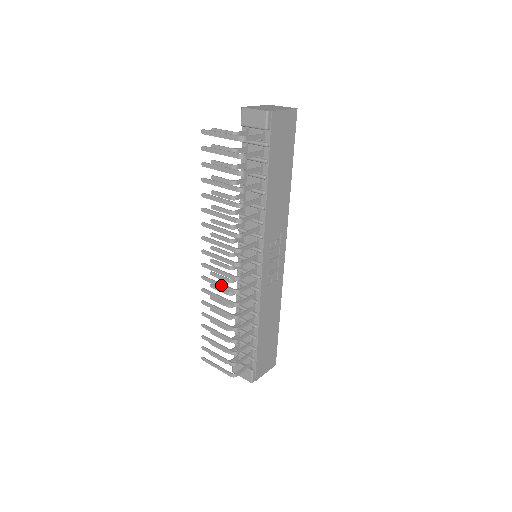
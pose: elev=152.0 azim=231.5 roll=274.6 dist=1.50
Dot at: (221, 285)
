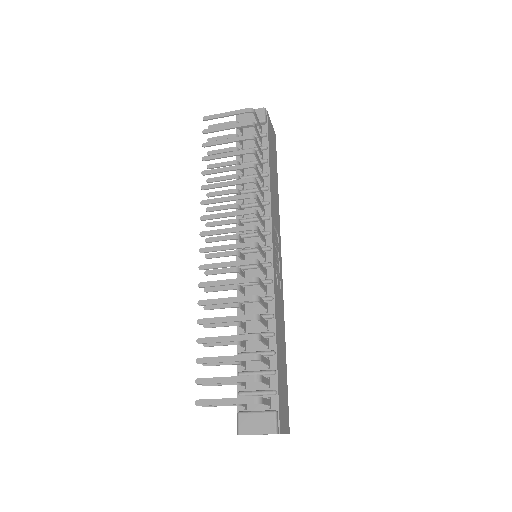
Dot at: (232, 262)
